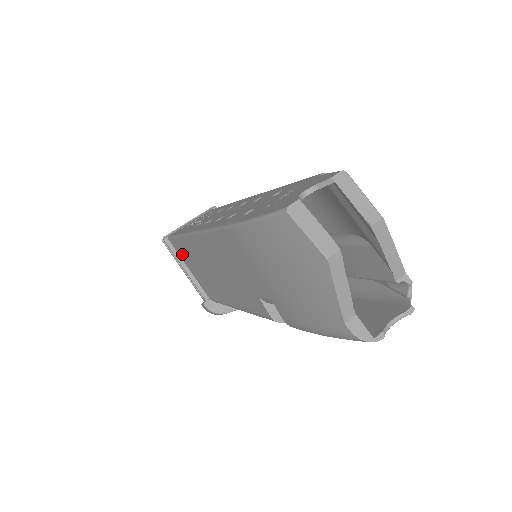
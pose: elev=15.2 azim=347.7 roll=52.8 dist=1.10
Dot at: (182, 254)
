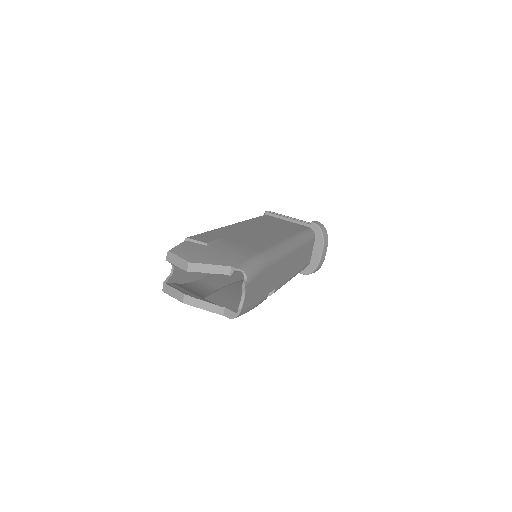
Dot at: occluded
